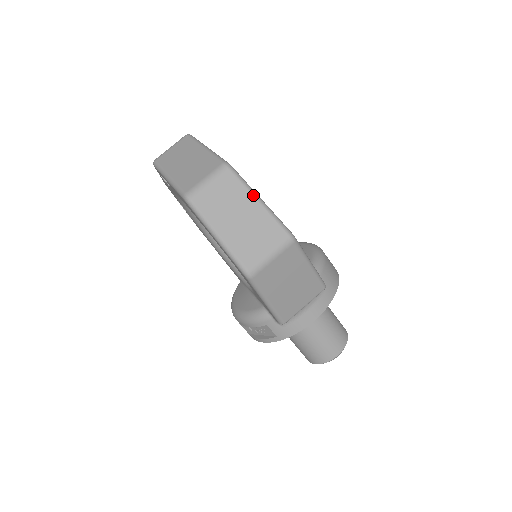
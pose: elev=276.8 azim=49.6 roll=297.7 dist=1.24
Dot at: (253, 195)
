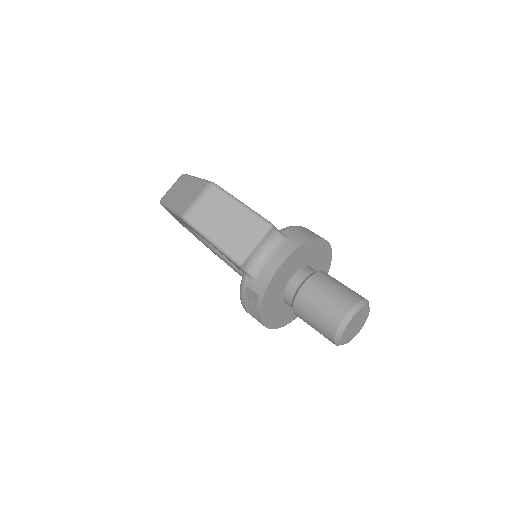
Dot at: (192, 177)
